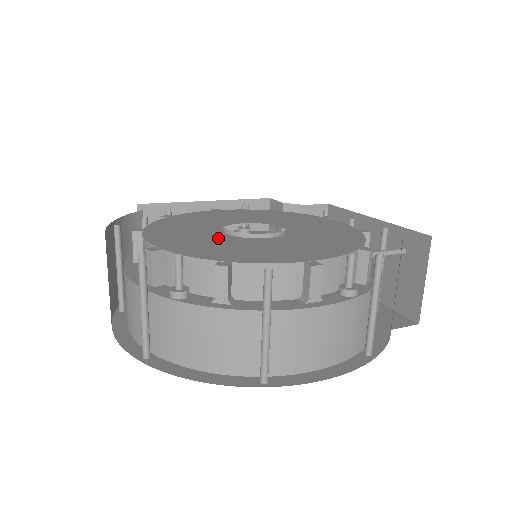
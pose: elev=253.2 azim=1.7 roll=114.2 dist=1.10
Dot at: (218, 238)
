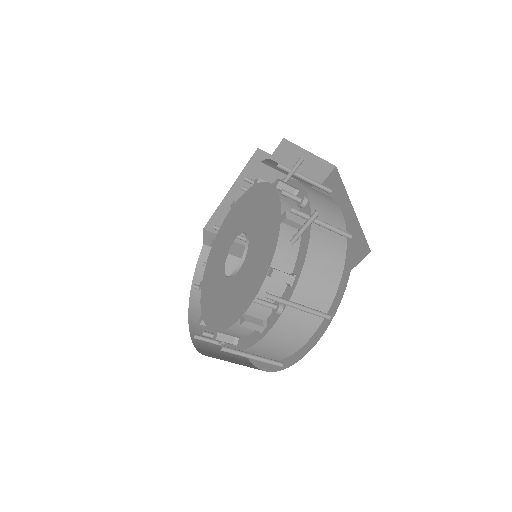
Dot at: (221, 285)
